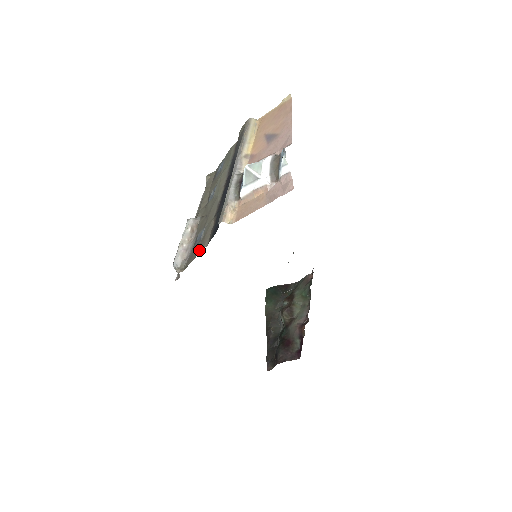
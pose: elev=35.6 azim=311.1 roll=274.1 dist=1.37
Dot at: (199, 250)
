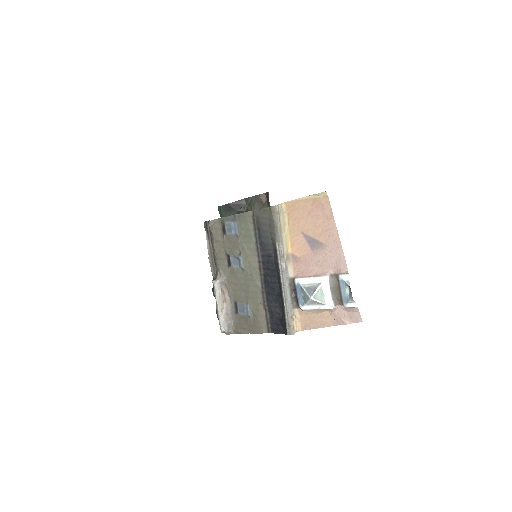
Dot at: (255, 330)
